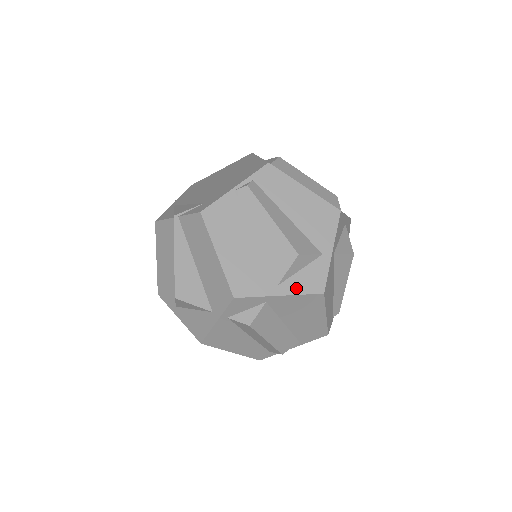
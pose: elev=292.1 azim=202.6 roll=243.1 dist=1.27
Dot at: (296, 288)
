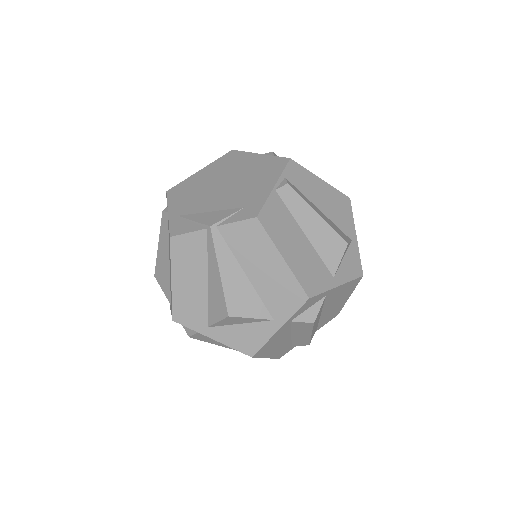
Dot at: (346, 276)
